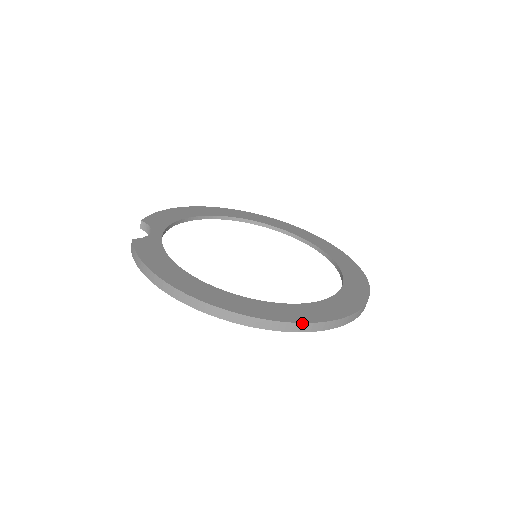
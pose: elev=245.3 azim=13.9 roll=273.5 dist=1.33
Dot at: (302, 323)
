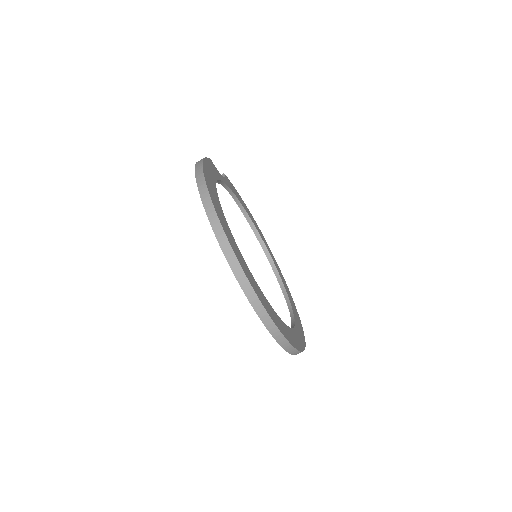
Dot at: (240, 265)
